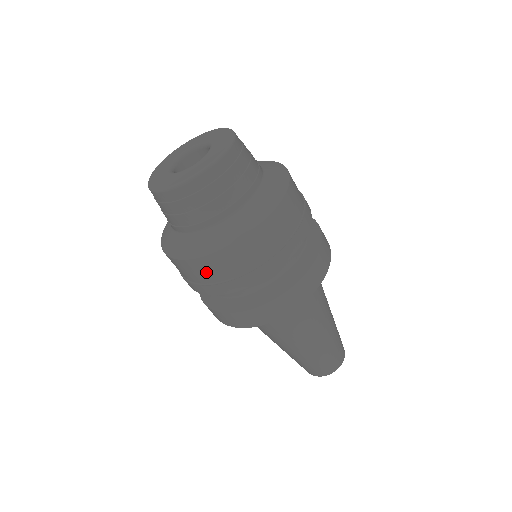
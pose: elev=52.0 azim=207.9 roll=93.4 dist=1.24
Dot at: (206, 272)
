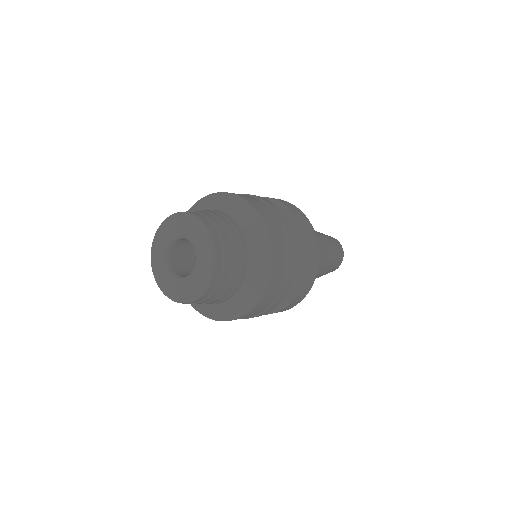
Dot at: occluded
